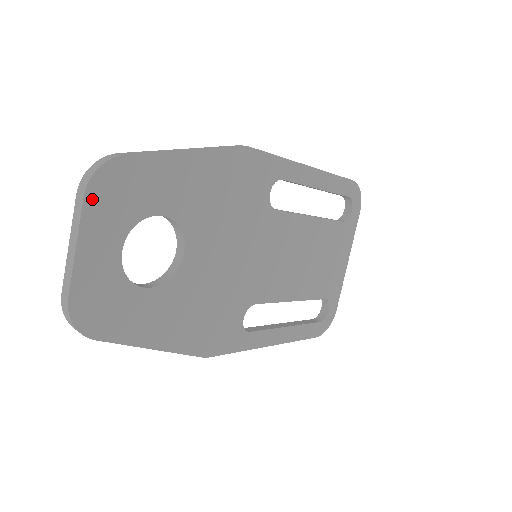
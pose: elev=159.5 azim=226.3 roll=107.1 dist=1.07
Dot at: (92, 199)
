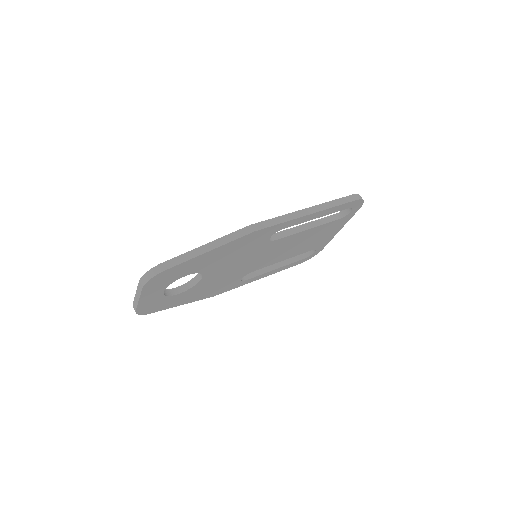
Dot at: (147, 287)
